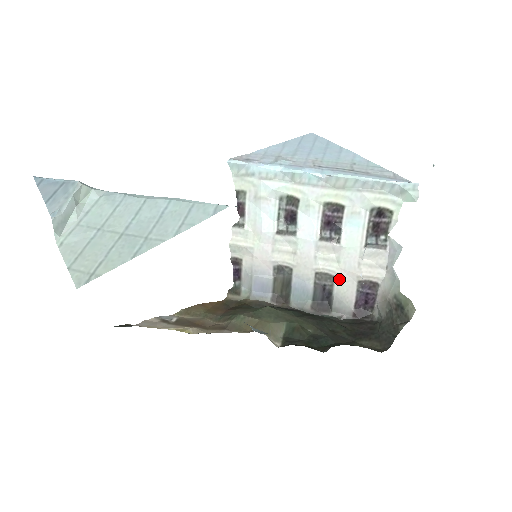
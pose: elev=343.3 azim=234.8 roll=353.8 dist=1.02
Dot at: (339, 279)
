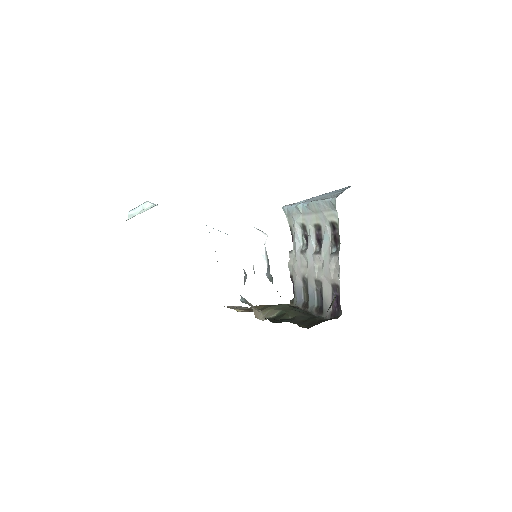
Dot at: (324, 284)
